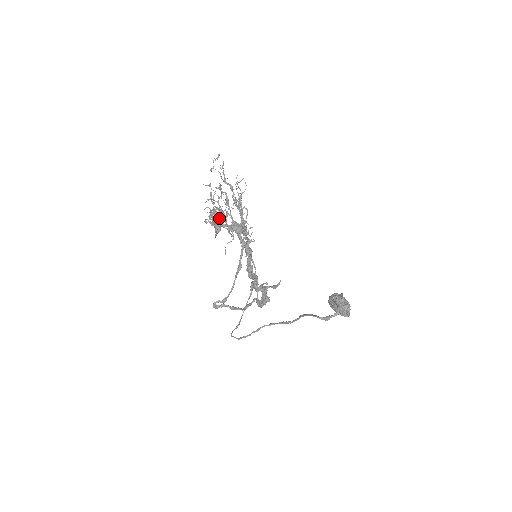
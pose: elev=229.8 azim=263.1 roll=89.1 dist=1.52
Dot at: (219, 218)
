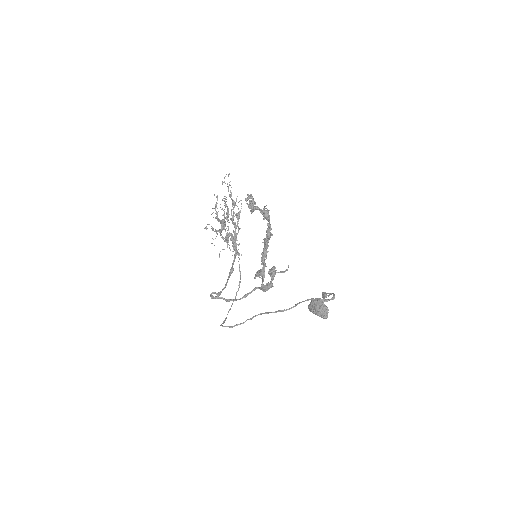
Dot at: (254, 201)
